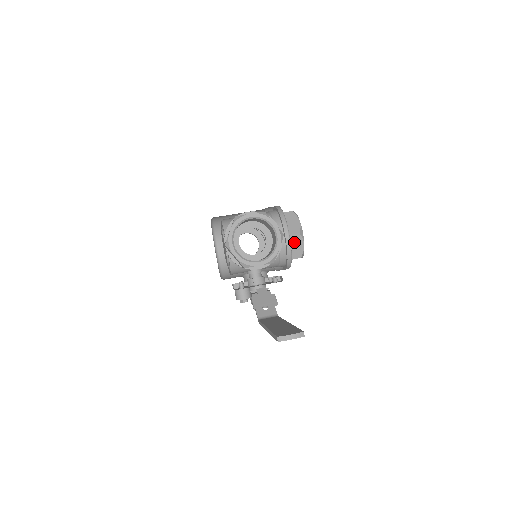
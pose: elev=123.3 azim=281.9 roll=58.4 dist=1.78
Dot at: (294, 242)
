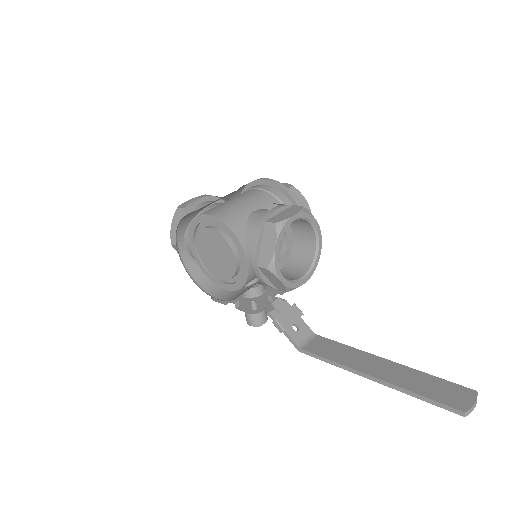
Dot at: occluded
